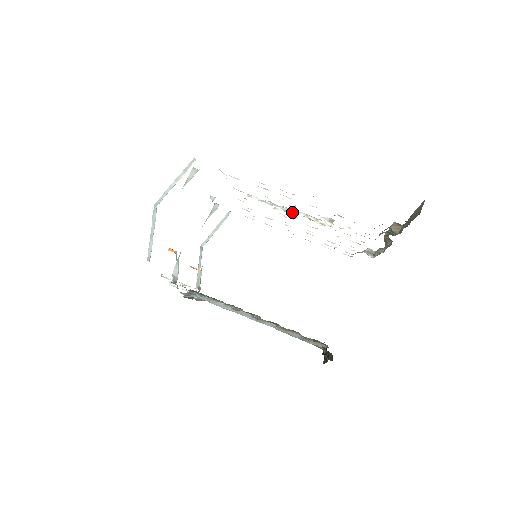
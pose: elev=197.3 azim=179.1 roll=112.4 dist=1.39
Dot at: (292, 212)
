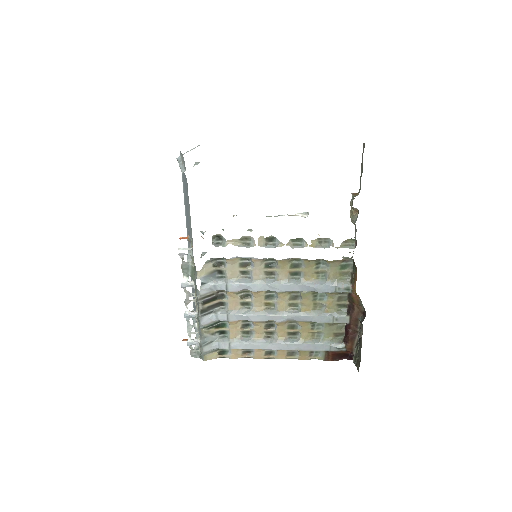
Dot at: (274, 216)
